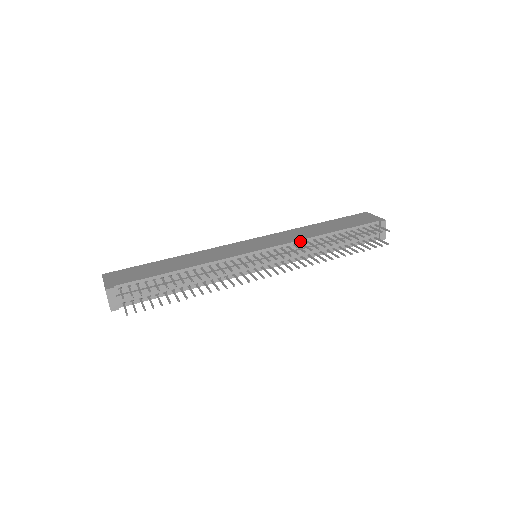
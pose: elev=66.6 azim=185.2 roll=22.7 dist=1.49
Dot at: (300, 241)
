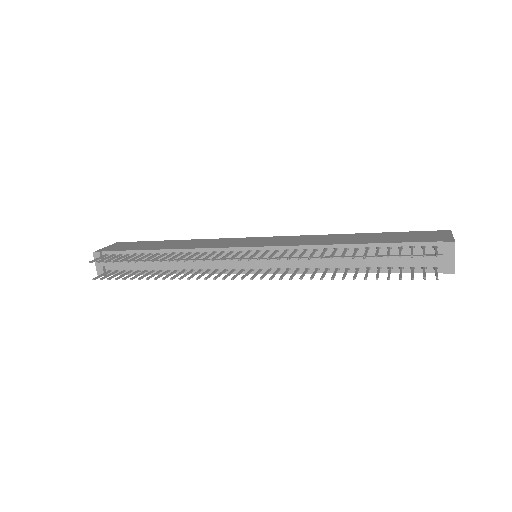
Dot at: (305, 247)
